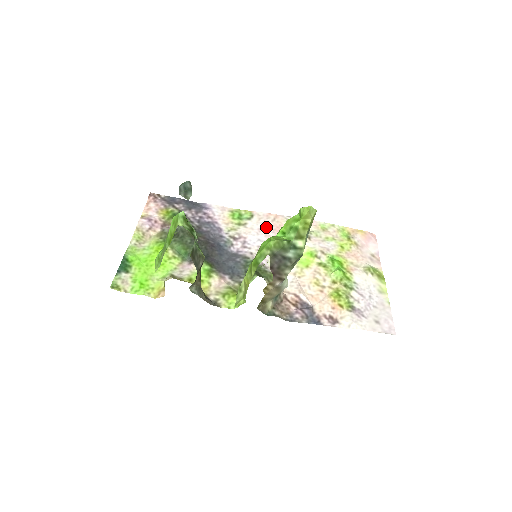
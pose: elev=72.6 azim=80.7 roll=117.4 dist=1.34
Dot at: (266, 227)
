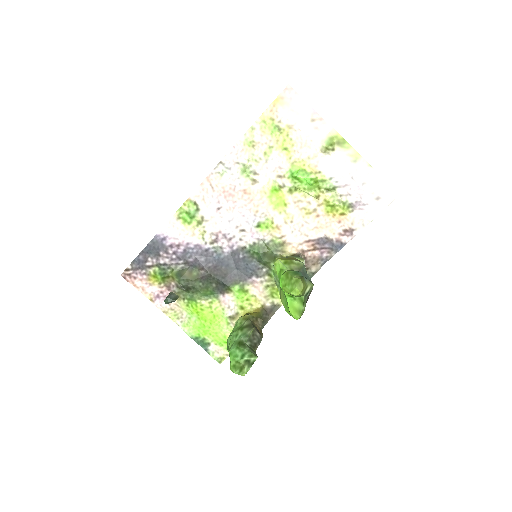
Dot at: (218, 203)
